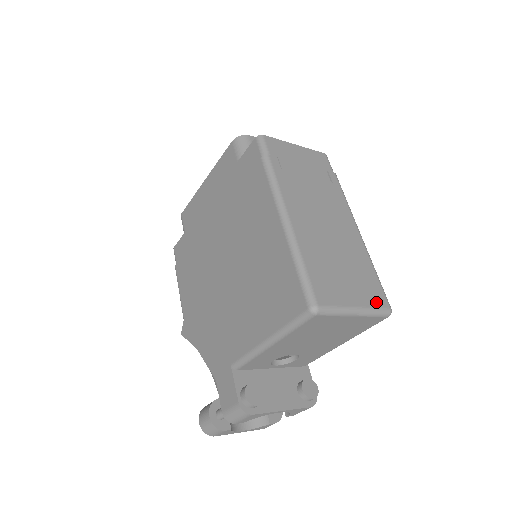
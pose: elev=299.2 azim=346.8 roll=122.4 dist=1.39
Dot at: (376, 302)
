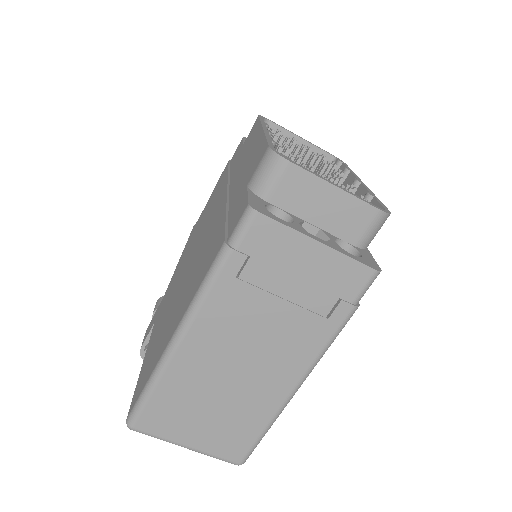
Dot at: (224, 453)
